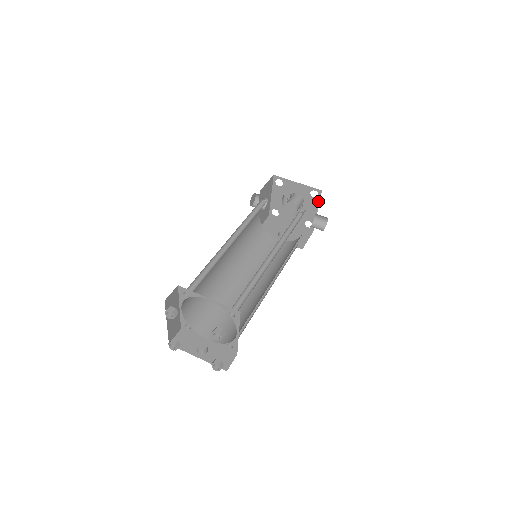
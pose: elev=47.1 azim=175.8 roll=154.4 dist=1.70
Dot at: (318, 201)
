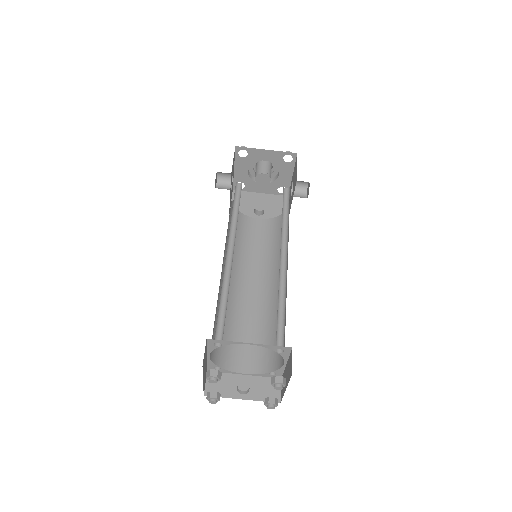
Dot at: (293, 165)
